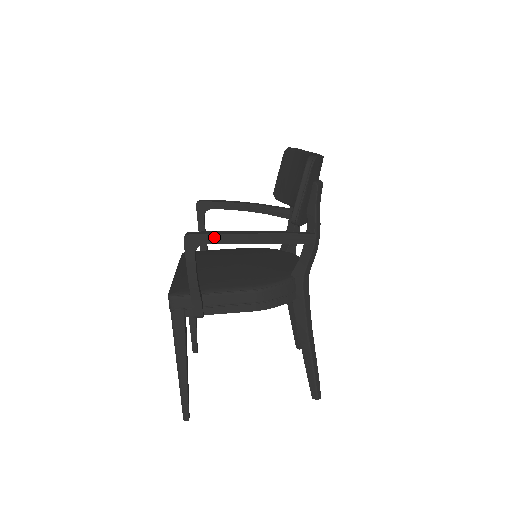
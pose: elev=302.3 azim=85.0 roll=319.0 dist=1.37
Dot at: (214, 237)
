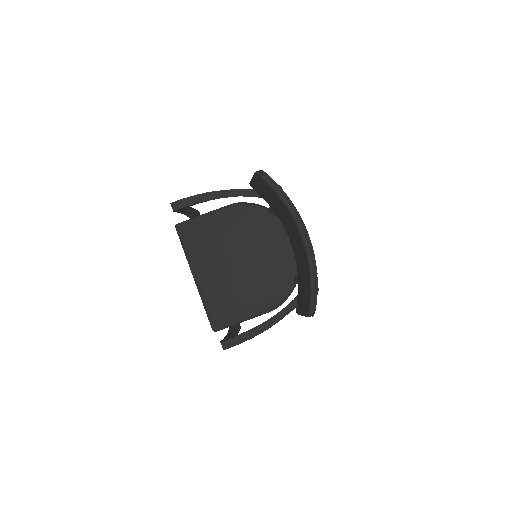
Dot at: occluded
